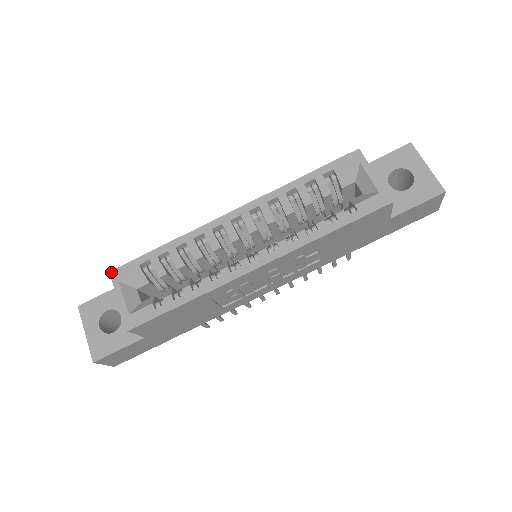
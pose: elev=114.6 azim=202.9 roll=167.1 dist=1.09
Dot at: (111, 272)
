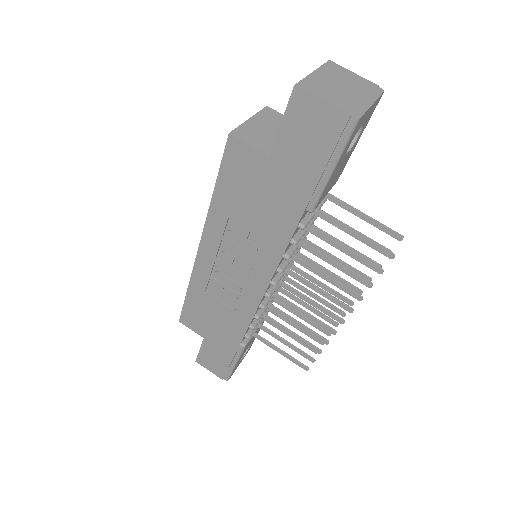
Dot at: occluded
